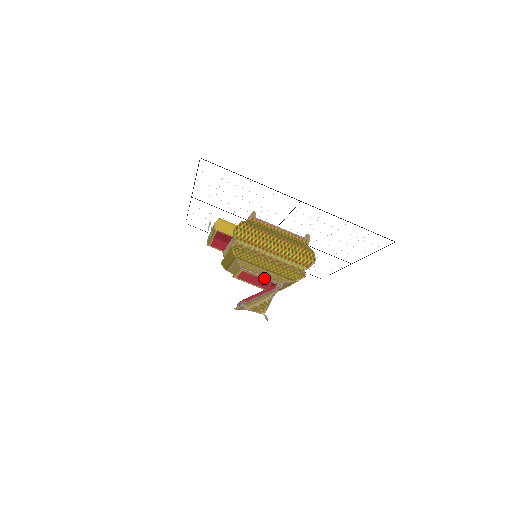
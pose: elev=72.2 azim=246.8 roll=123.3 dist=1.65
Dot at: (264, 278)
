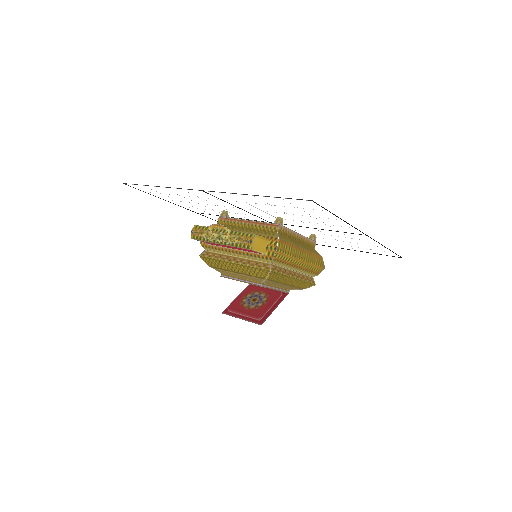
Dot at: (278, 290)
